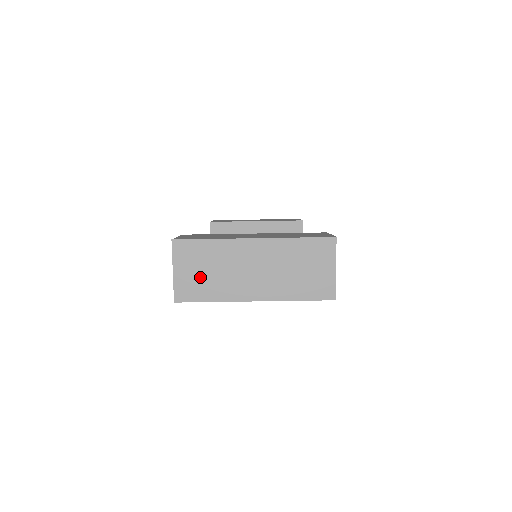
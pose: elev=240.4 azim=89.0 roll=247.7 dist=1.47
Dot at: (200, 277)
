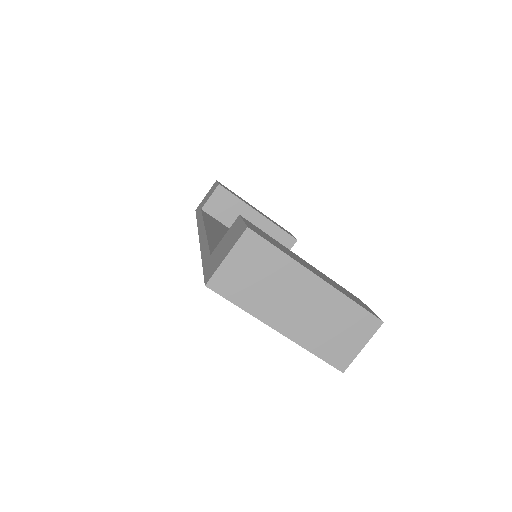
Dot at: (247, 279)
